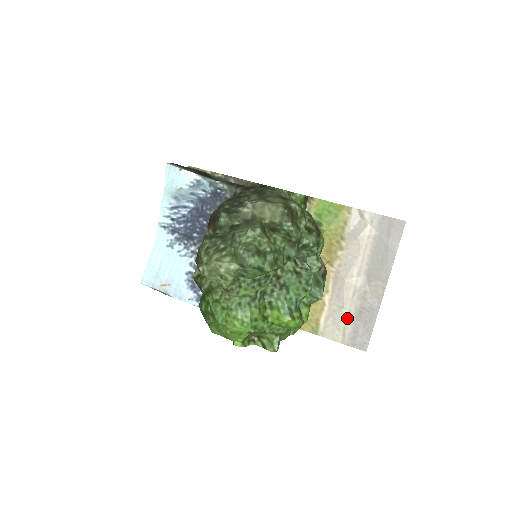
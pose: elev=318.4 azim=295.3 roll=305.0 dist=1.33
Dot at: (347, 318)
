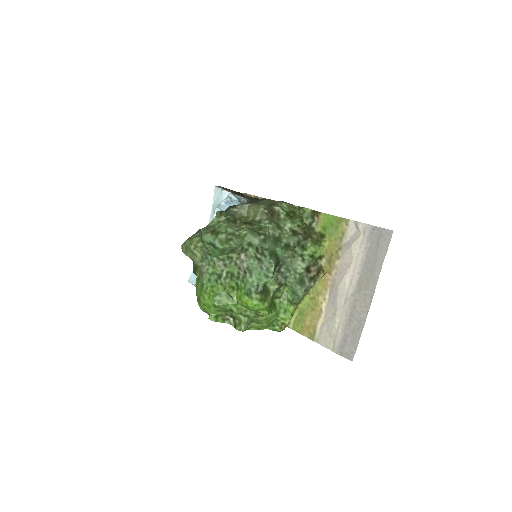
Dot at: (338, 326)
